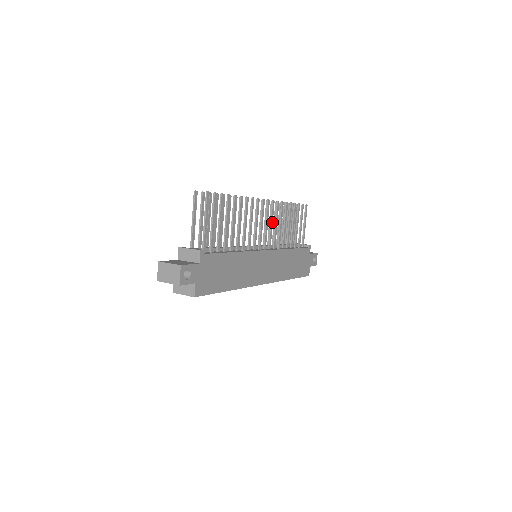
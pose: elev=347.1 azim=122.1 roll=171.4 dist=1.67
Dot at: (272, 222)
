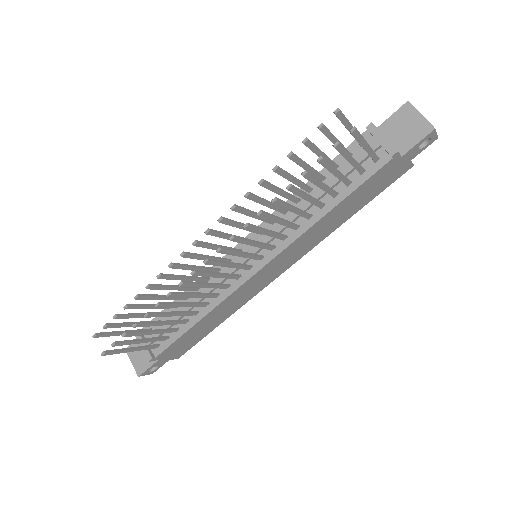
Dot at: (253, 243)
